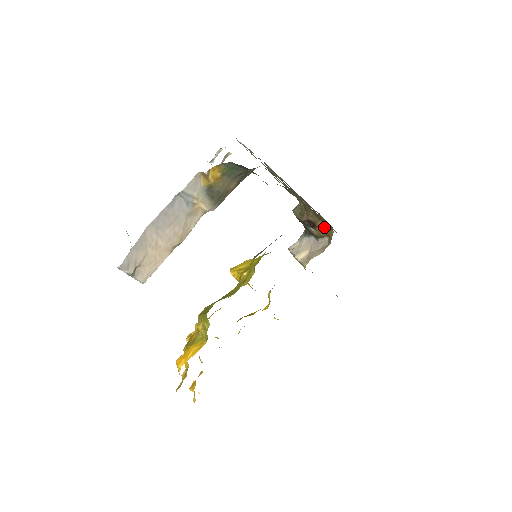
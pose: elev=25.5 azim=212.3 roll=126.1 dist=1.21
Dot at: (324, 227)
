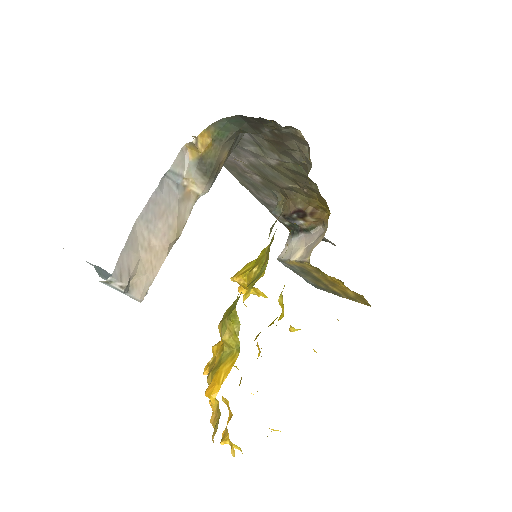
Dot at: (315, 213)
